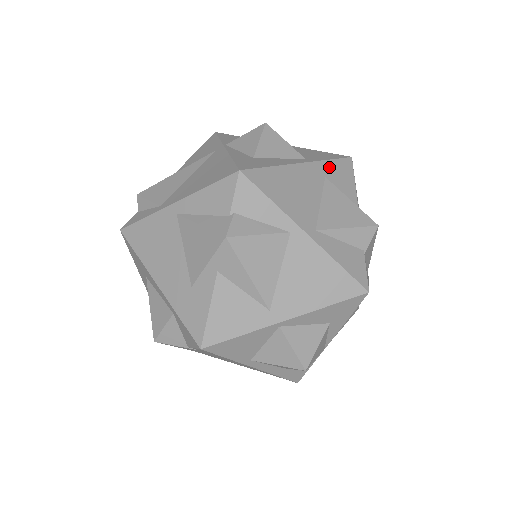
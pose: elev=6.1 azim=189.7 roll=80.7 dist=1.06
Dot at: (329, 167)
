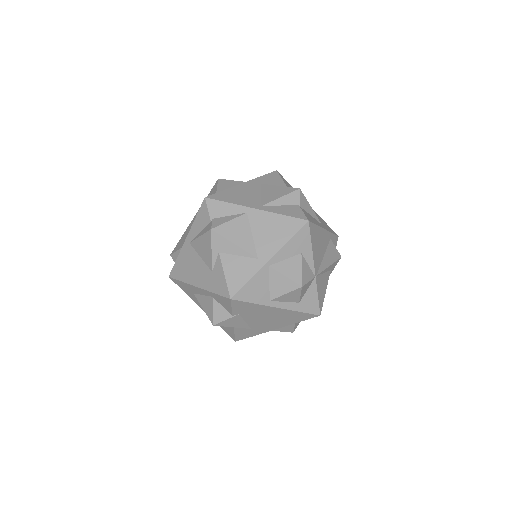
Dot at: (262, 179)
